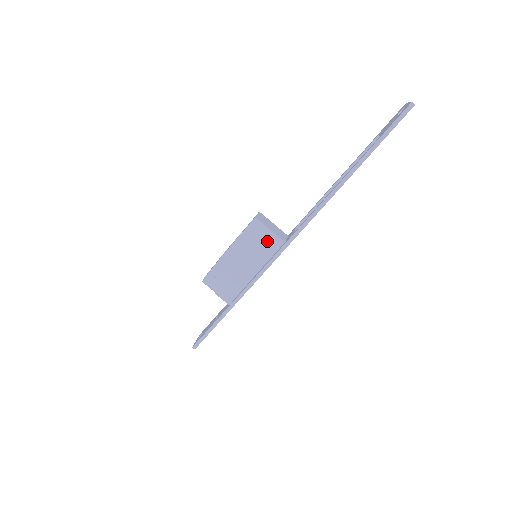
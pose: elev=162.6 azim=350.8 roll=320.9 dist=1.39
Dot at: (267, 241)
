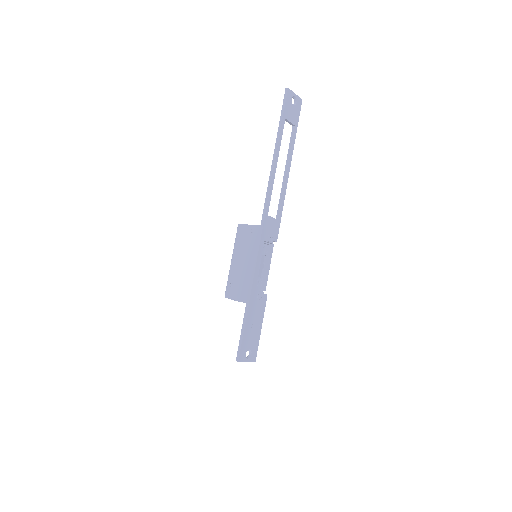
Dot at: (251, 234)
